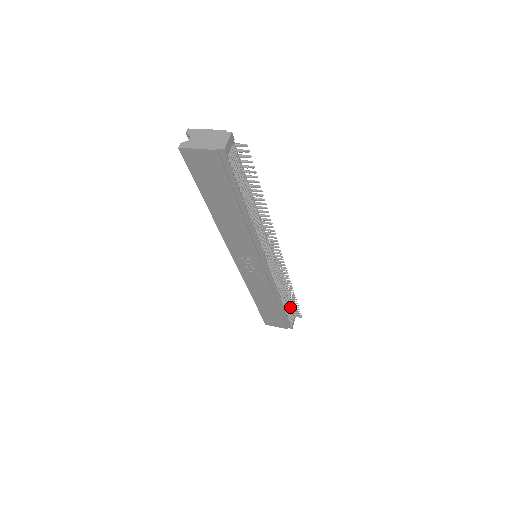
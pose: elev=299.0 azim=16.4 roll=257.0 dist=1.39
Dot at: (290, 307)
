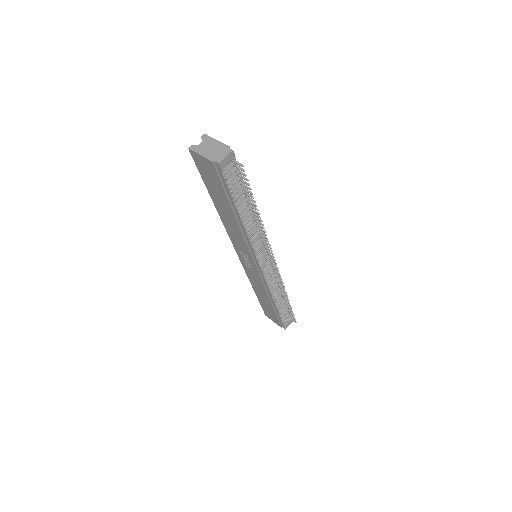
Dot at: (287, 310)
